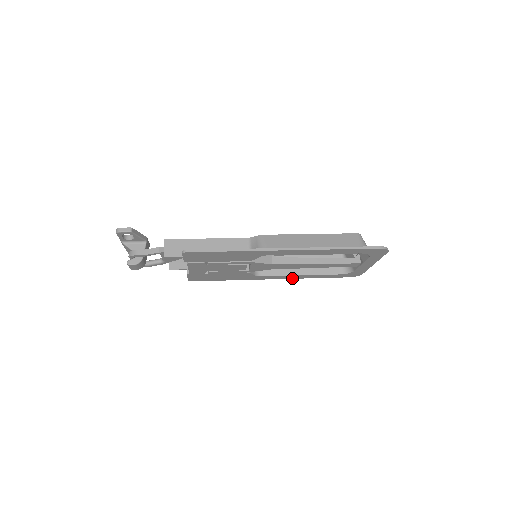
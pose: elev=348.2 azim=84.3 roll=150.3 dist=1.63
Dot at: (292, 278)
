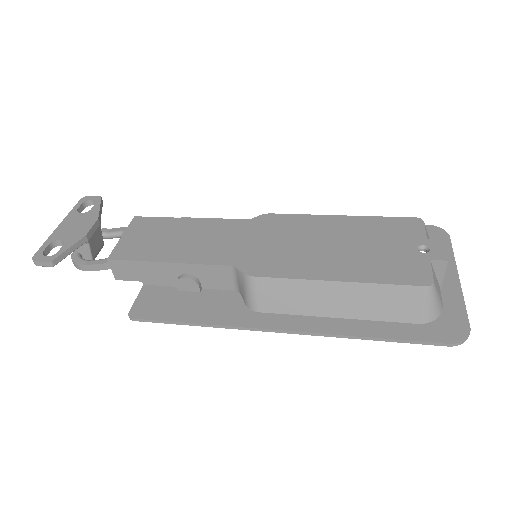
Dot at: occluded
